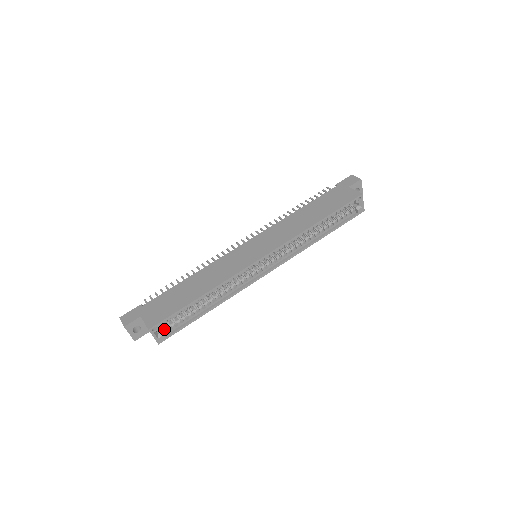
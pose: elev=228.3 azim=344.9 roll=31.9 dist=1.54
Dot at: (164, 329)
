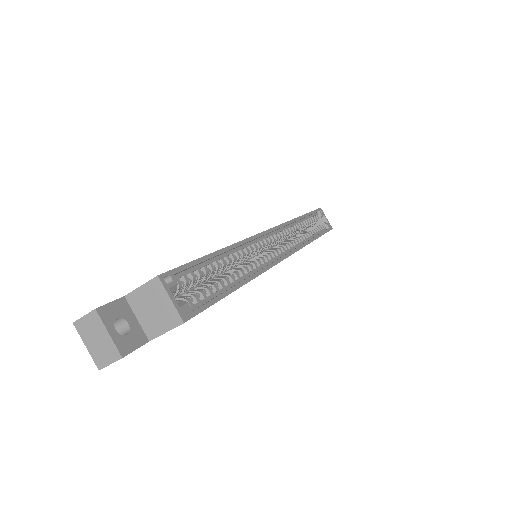
Dot at: (182, 301)
